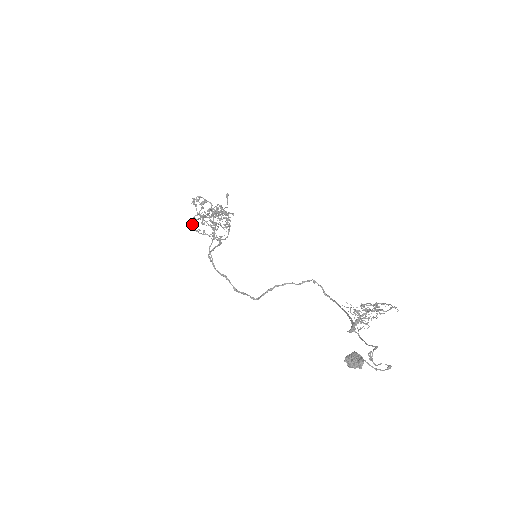
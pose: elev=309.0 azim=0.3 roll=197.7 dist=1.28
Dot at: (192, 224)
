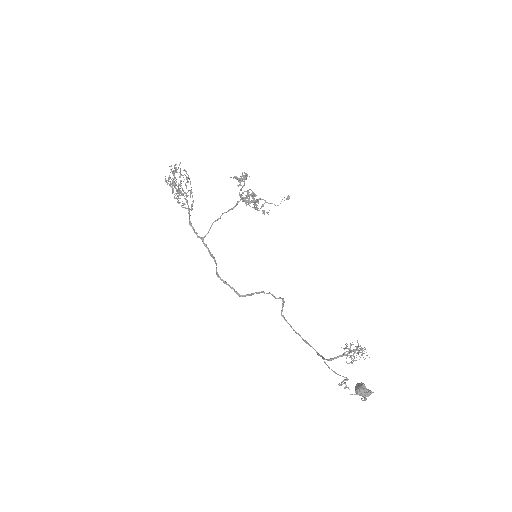
Dot at: (174, 177)
